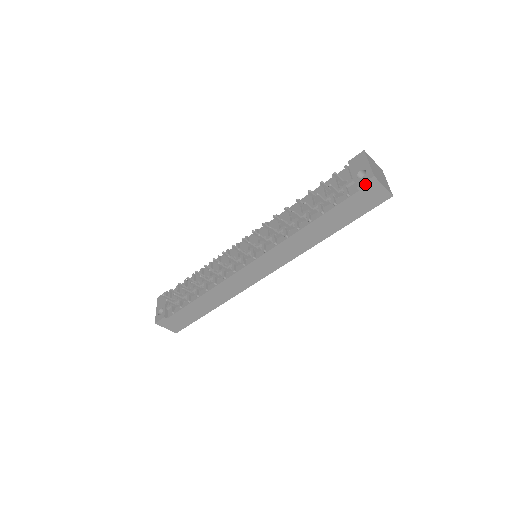
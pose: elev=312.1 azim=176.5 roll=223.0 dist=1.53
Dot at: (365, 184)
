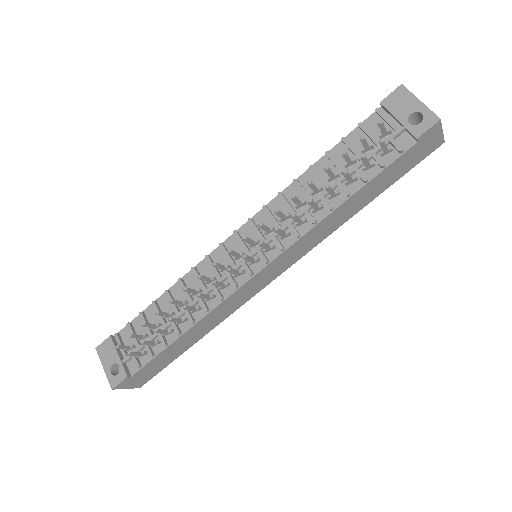
Dot at: (427, 132)
